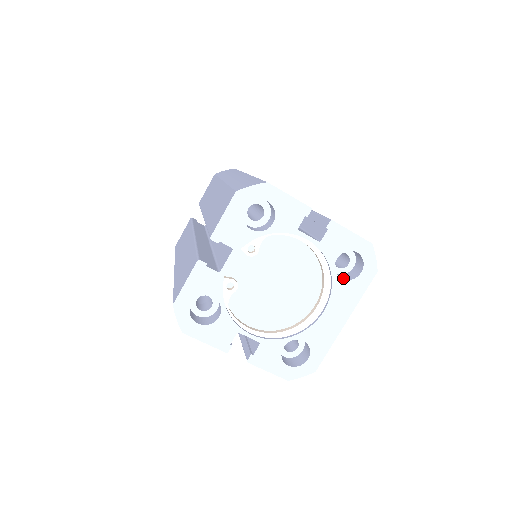
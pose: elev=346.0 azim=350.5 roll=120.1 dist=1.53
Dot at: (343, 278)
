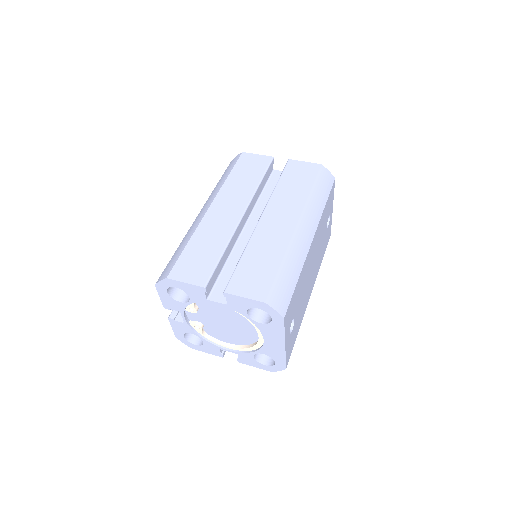
Dot at: (265, 320)
